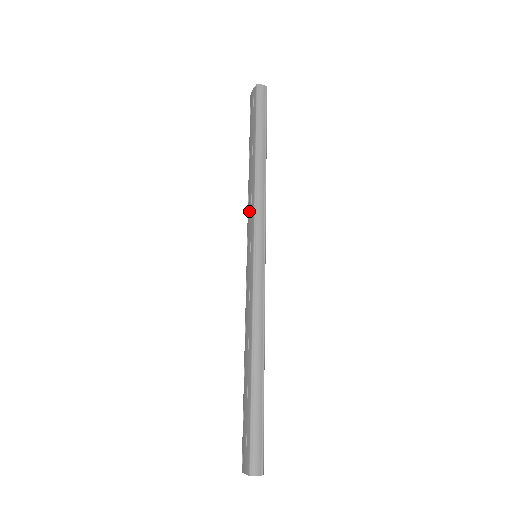
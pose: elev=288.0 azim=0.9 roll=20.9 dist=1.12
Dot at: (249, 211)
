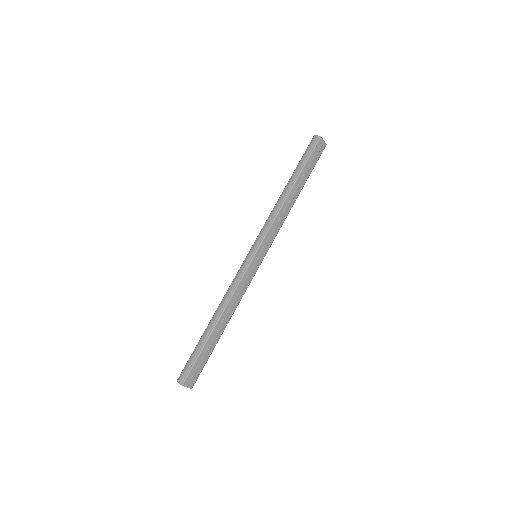
Dot at: occluded
